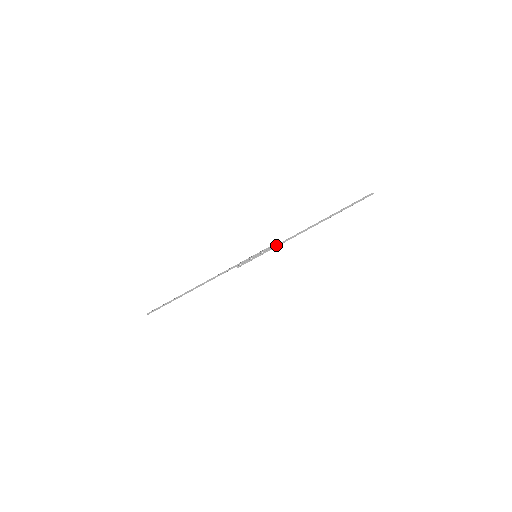
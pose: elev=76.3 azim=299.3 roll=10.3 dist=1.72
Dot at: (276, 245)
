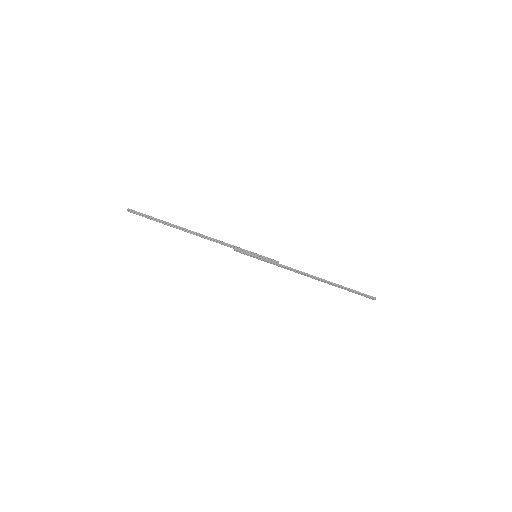
Dot at: (278, 263)
